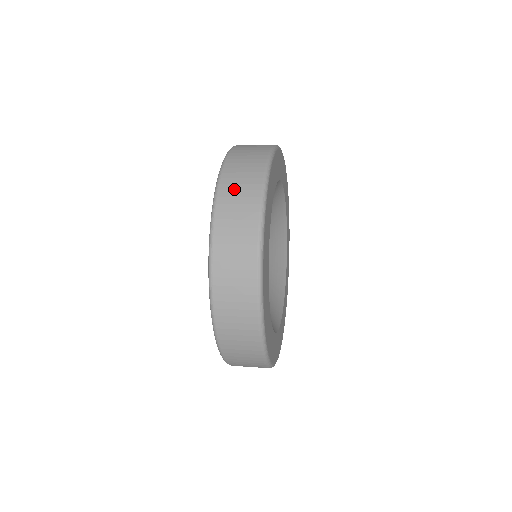
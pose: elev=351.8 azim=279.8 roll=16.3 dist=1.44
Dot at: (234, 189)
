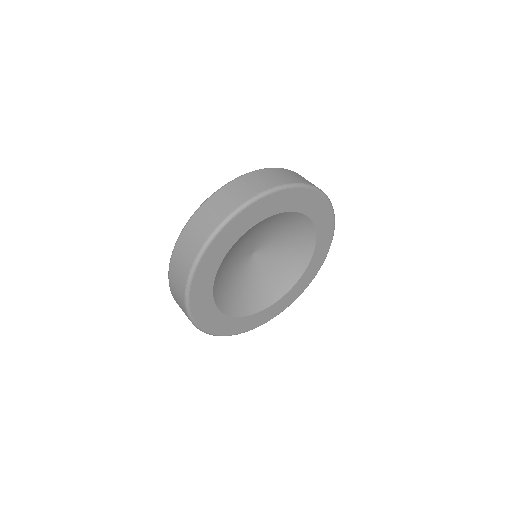
Dot at: (174, 286)
